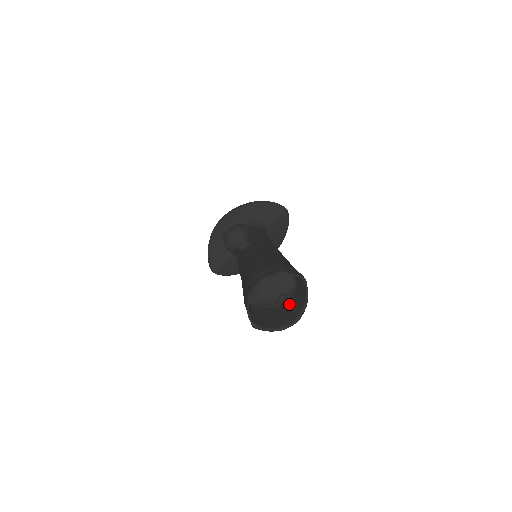
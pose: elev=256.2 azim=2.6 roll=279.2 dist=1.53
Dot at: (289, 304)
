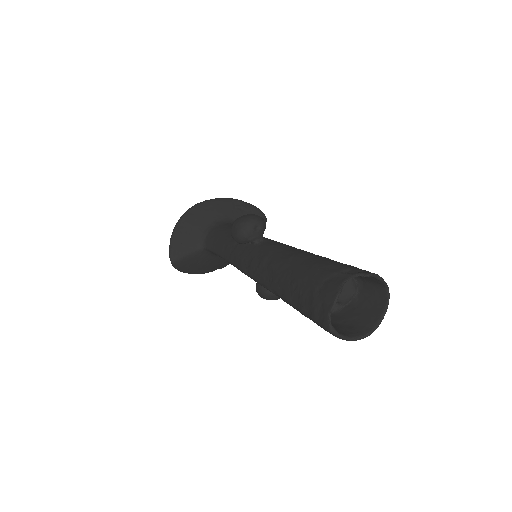
Dot at: (349, 314)
